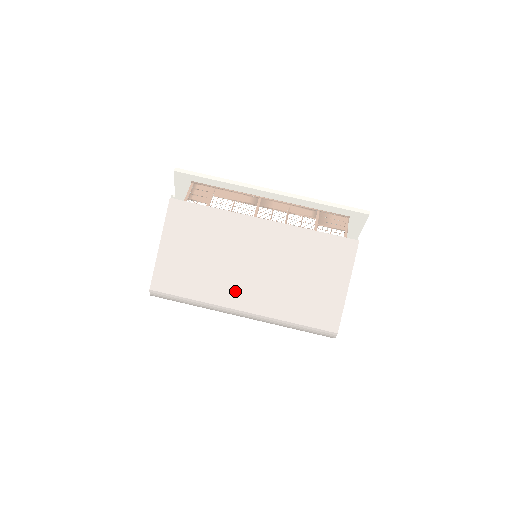
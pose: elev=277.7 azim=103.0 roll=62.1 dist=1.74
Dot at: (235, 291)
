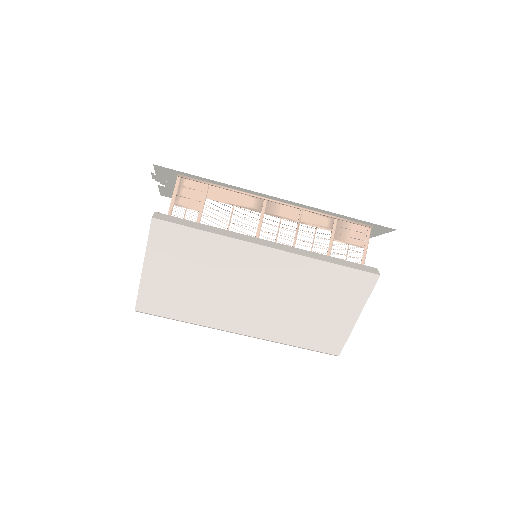
Dot at: (232, 316)
